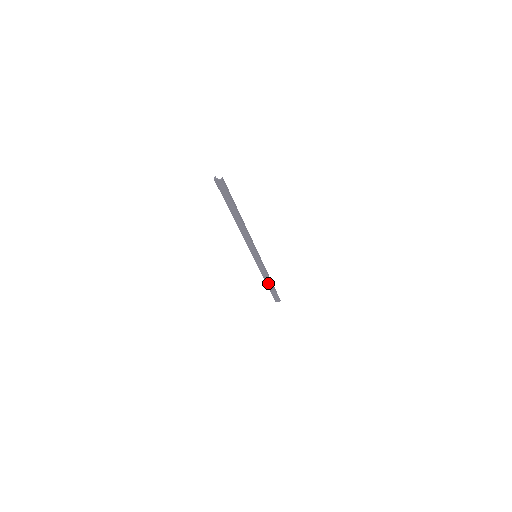
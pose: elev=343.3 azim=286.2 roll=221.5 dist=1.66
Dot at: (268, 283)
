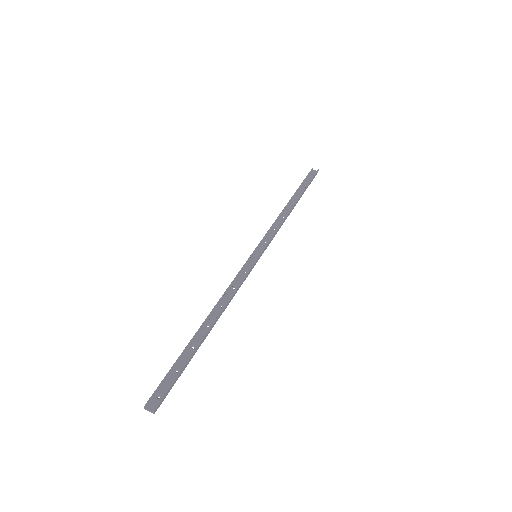
Dot at: (290, 205)
